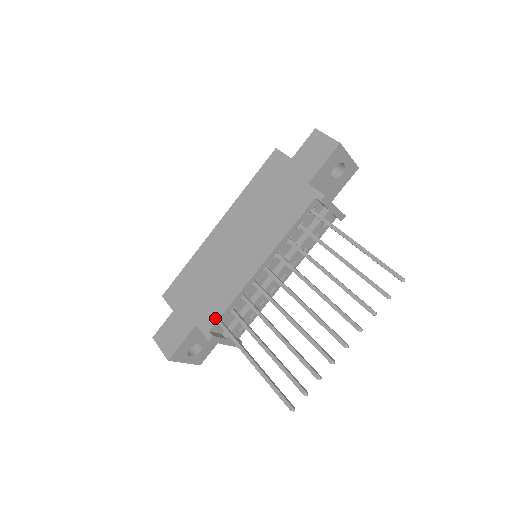
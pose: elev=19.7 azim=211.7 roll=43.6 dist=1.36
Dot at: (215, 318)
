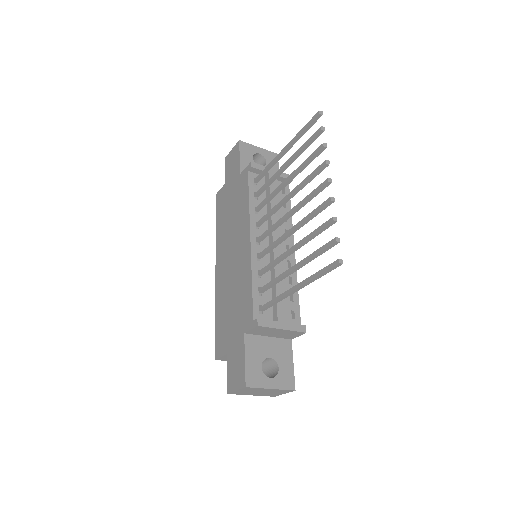
Dot at: (250, 308)
